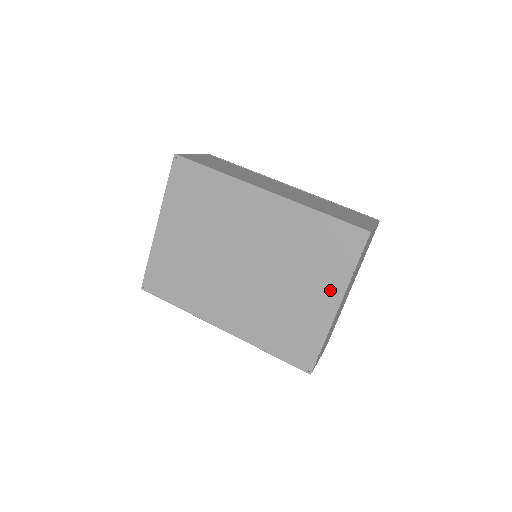
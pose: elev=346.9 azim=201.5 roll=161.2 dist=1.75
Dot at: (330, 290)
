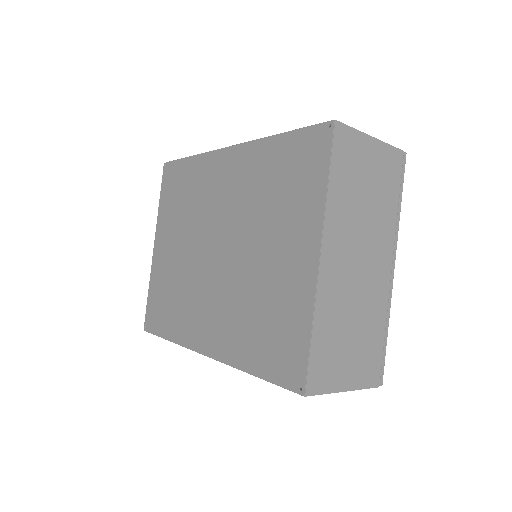
Dot at: (305, 234)
